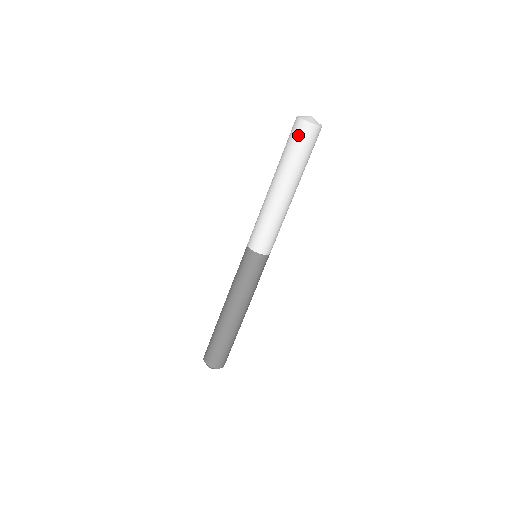
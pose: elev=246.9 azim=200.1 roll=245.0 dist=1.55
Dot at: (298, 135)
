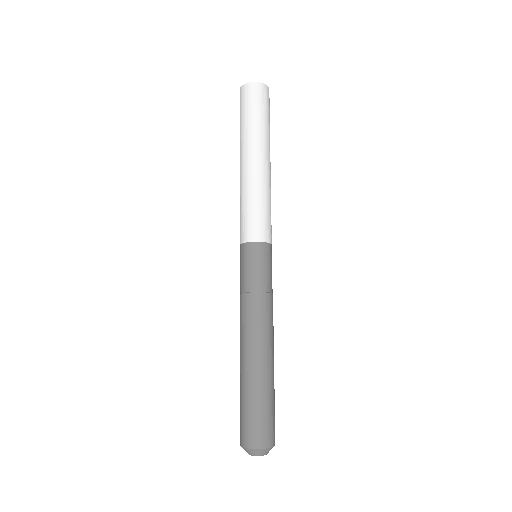
Dot at: (240, 105)
